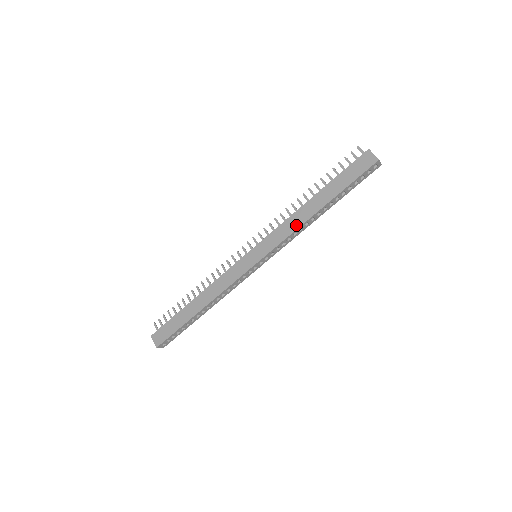
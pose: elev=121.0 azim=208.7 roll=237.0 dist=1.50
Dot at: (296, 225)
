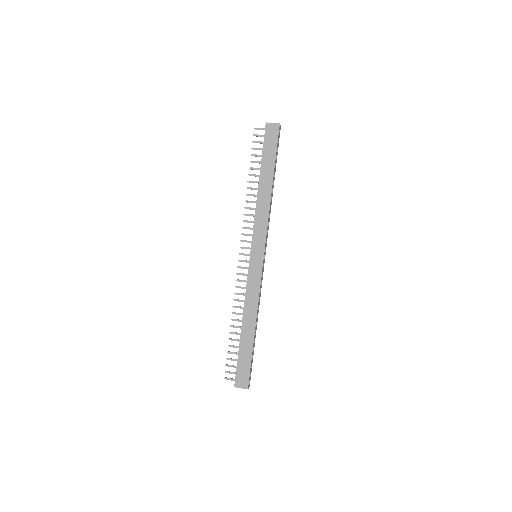
Dot at: (266, 209)
